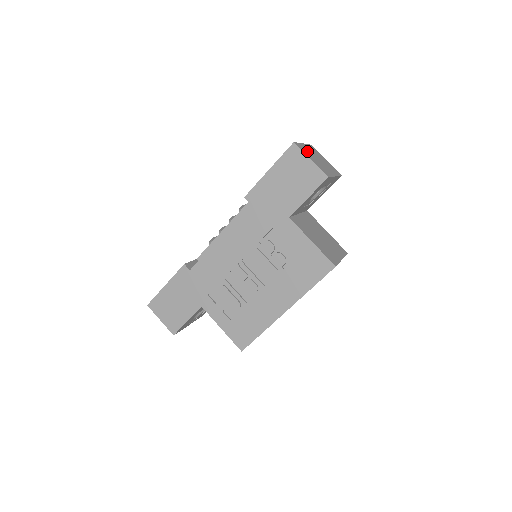
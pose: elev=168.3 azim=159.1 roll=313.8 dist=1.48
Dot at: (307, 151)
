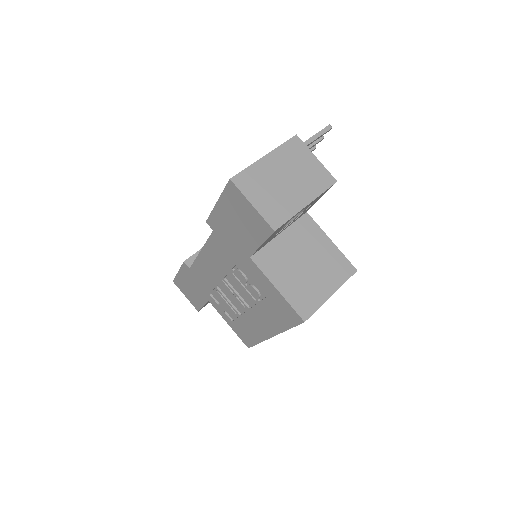
Dot at: (259, 179)
